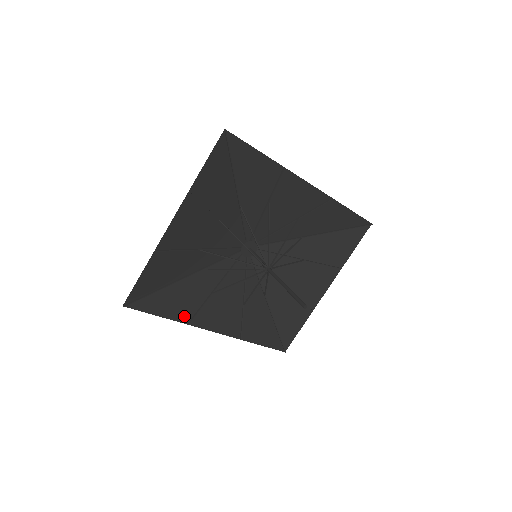
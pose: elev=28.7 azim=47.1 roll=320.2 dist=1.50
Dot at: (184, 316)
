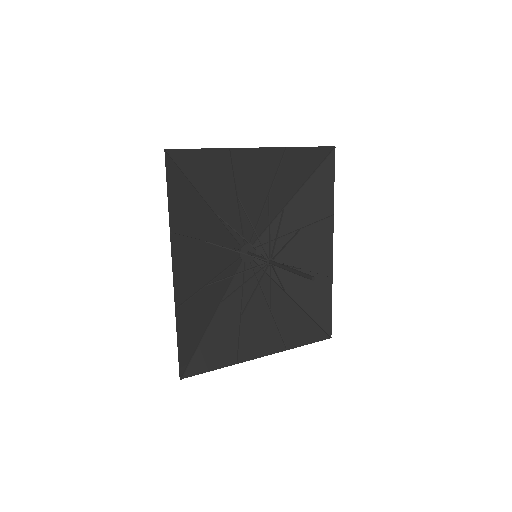
Dot at: (176, 224)
